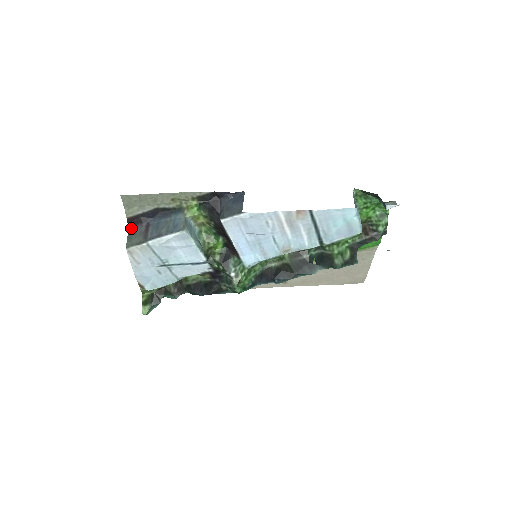
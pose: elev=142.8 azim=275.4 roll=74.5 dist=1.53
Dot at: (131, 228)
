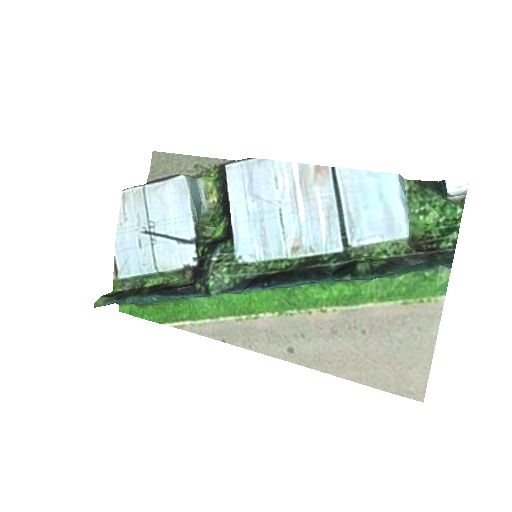
Dot at: occluded
